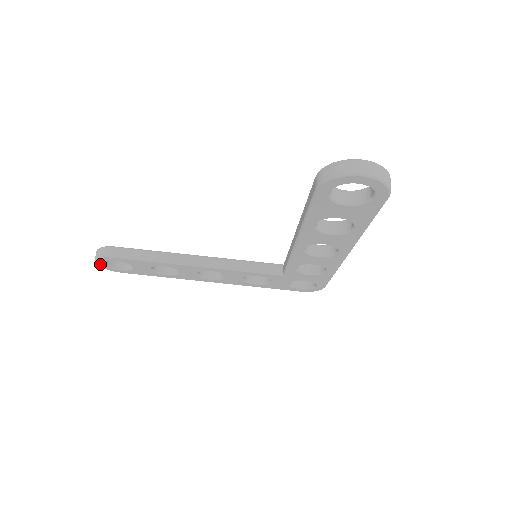
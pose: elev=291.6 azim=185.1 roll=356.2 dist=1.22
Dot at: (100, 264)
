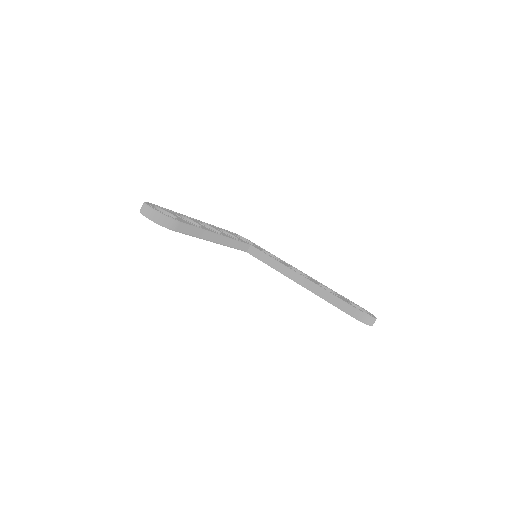
Dot at: (147, 217)
